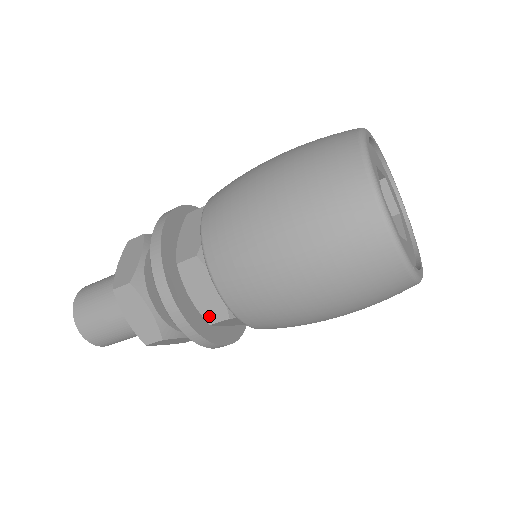
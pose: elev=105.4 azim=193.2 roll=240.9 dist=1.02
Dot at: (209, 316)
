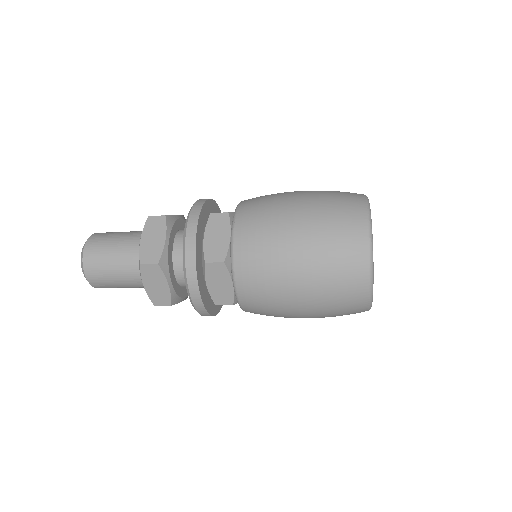
Dot at: (209, 256)
